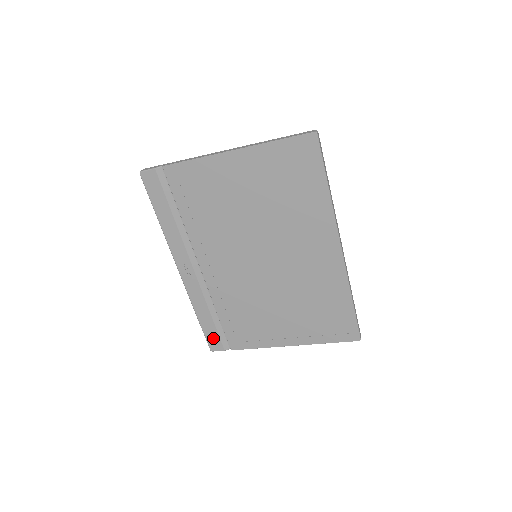
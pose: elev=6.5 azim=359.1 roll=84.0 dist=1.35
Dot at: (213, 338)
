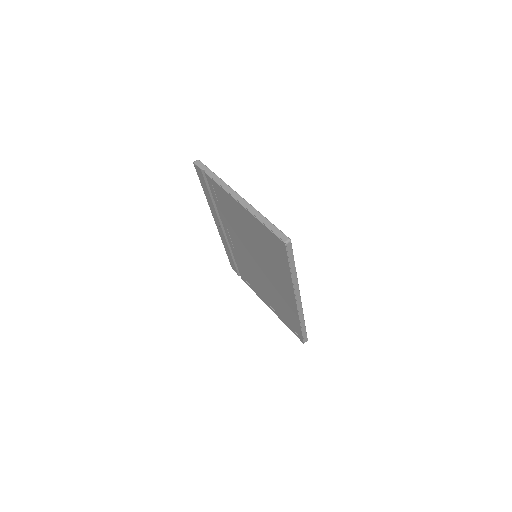
Dot at: (233, 265)
